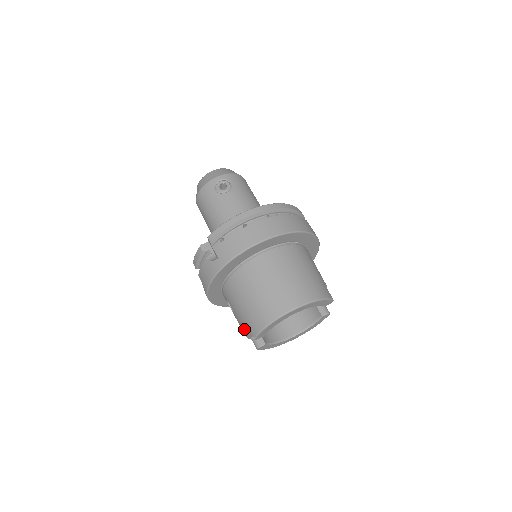
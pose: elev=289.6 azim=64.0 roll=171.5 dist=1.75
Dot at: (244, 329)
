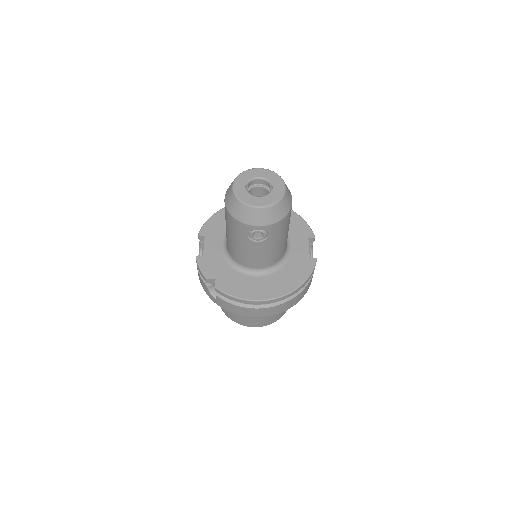
Dot at: occluded
